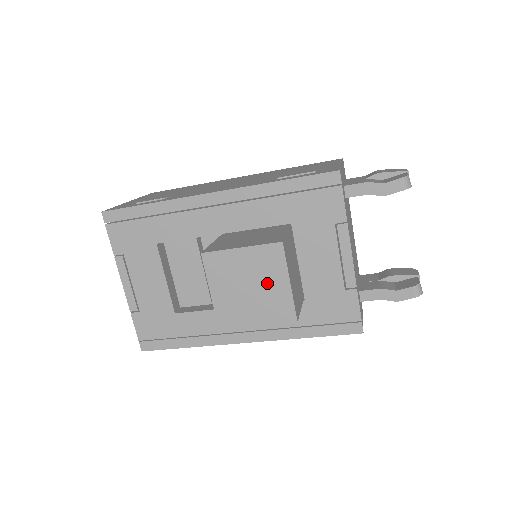
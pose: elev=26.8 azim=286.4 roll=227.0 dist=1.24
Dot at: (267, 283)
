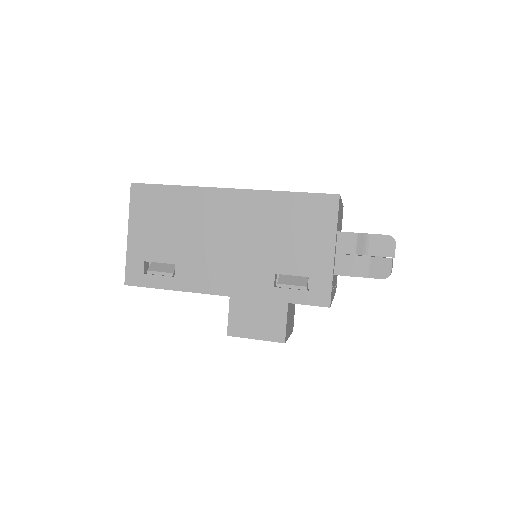
Dot at: occluded
